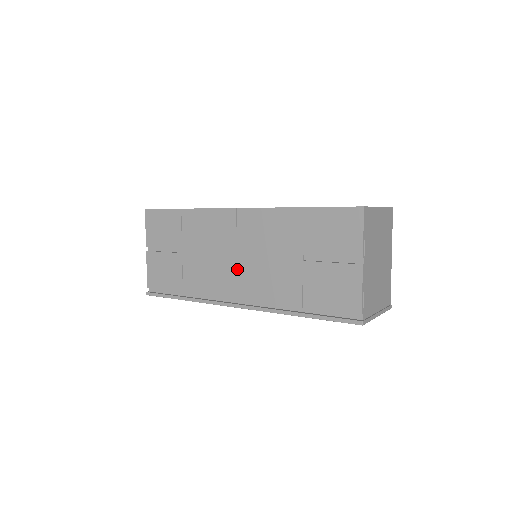
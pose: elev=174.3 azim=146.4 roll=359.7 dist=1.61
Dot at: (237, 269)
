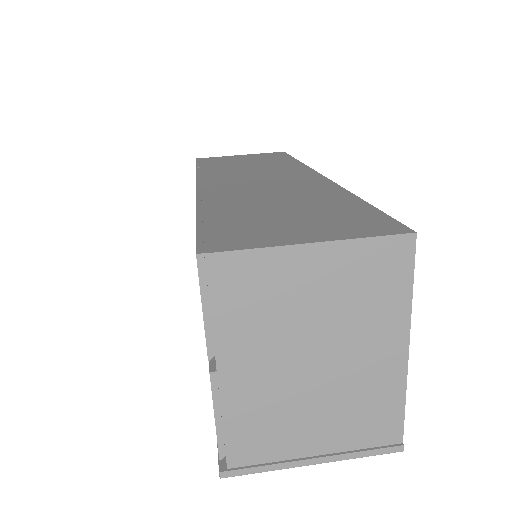
Dot at: occluded
